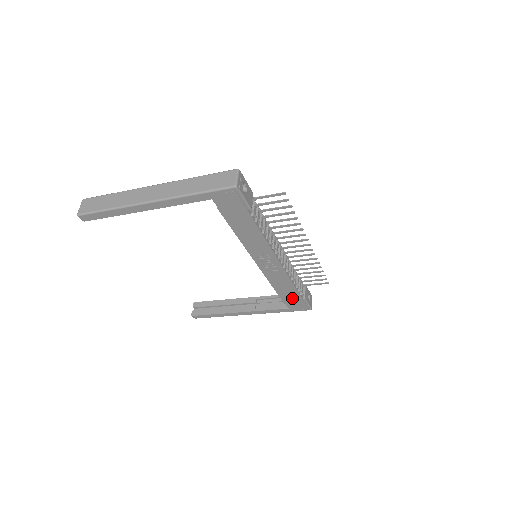
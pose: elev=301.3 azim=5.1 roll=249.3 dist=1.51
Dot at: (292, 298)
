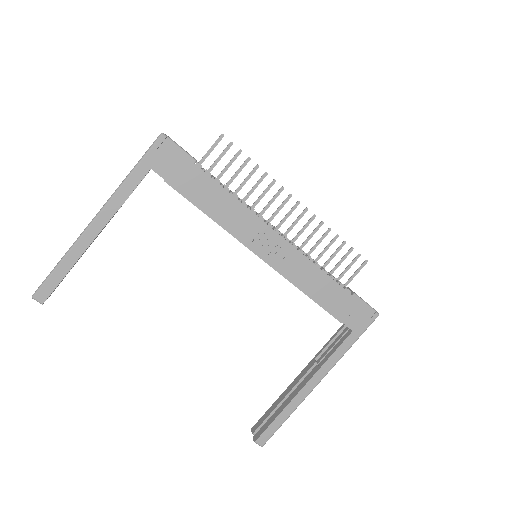
Dot at: (341, 303)
